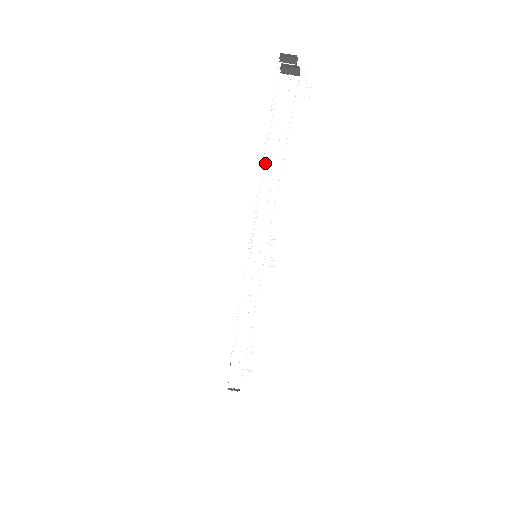
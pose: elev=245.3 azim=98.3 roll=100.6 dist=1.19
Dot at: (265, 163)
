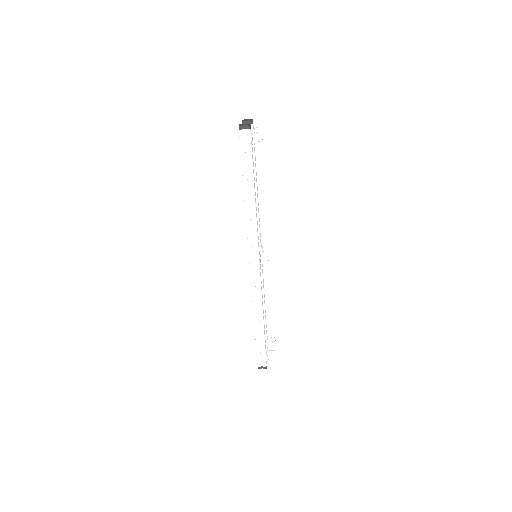
Dot at: (243, 186)
